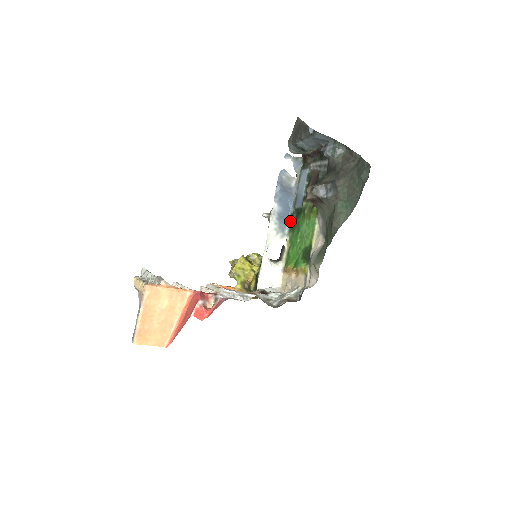
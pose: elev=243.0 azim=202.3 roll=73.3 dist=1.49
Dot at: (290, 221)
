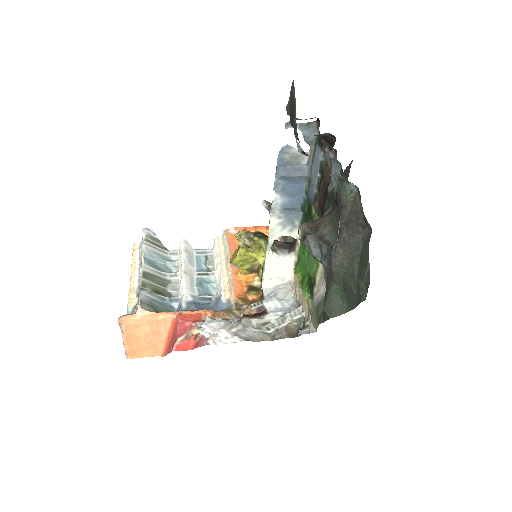
Dot at: (302, 211)
